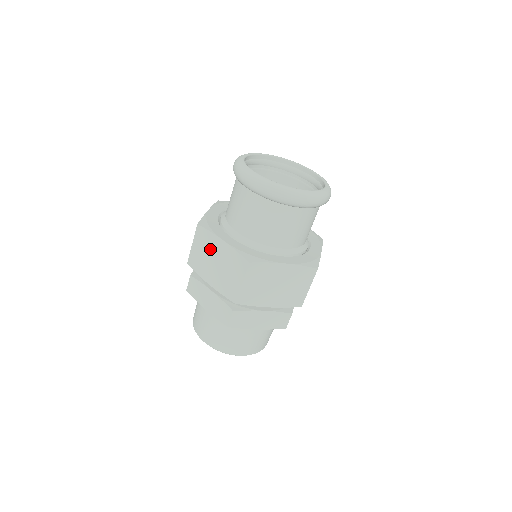
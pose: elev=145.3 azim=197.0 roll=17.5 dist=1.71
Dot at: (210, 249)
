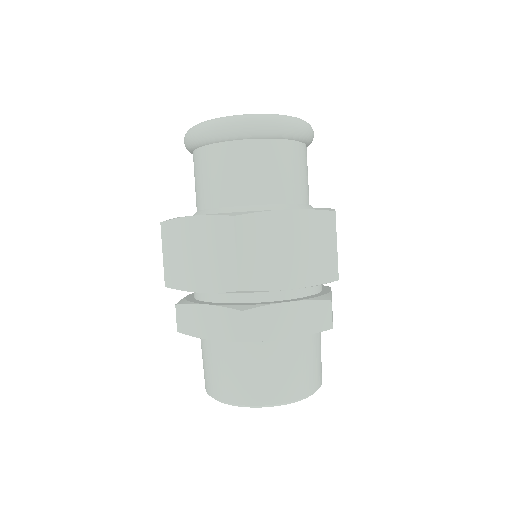
Dot at: occluded
